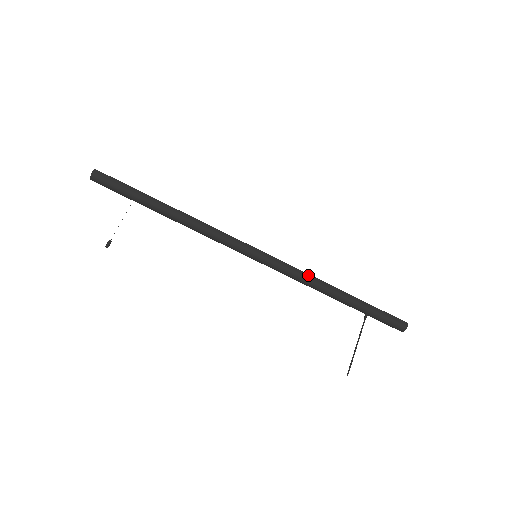
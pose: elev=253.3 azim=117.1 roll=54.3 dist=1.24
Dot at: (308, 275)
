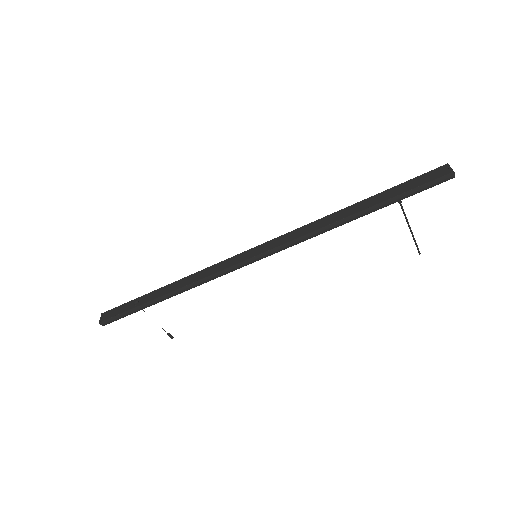
Dot at: (312, 233)
